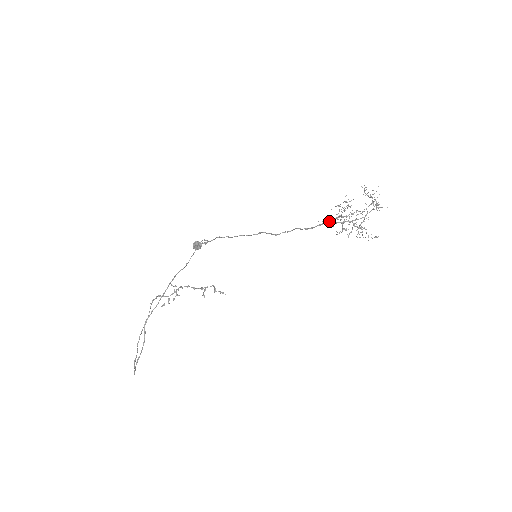
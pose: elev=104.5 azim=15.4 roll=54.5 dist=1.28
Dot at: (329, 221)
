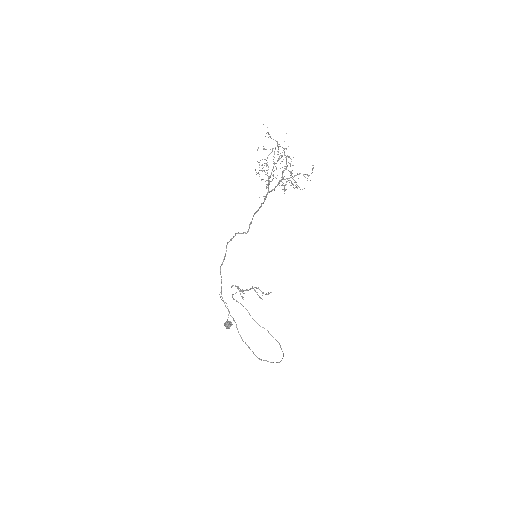
Dot at: occluded
